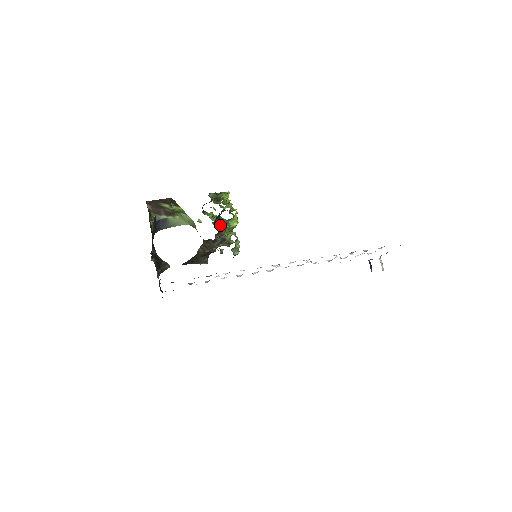
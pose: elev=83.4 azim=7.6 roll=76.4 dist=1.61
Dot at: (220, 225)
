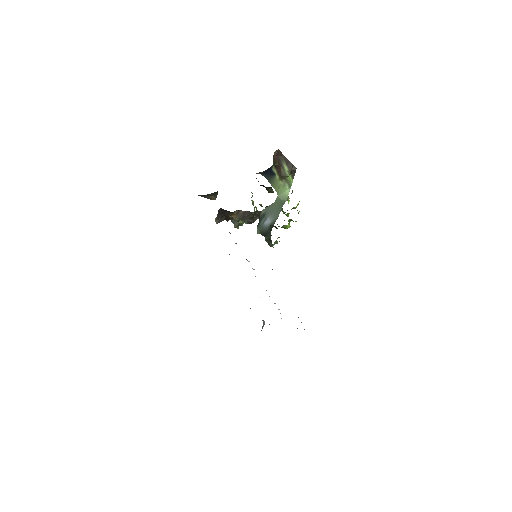
Dot at: (257, 210)
